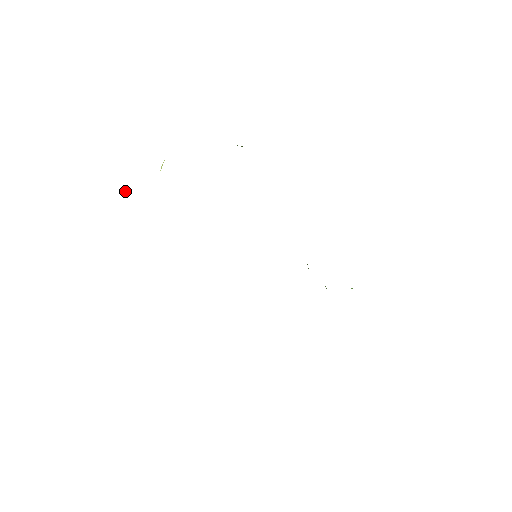
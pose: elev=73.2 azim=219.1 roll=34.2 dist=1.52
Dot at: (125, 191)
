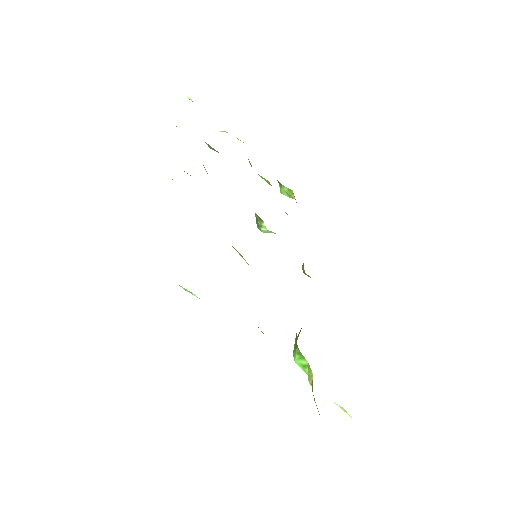
Dot at: (188, 97)
